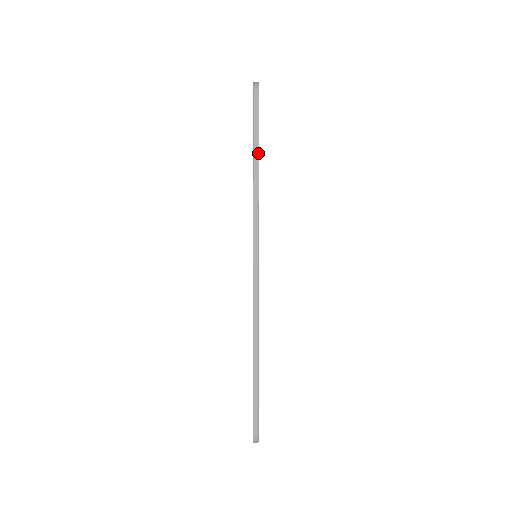
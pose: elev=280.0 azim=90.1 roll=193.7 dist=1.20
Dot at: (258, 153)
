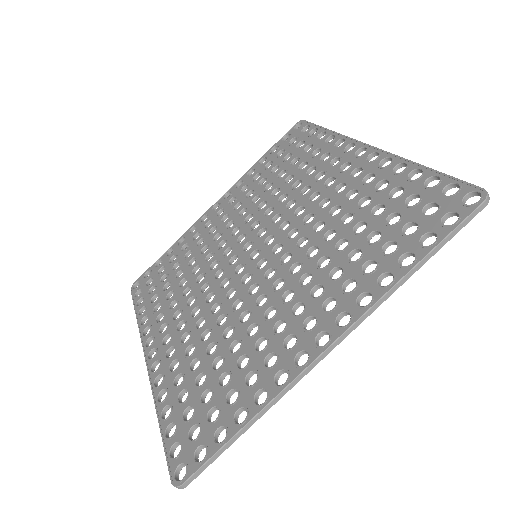
Dot at: (163, 433)
